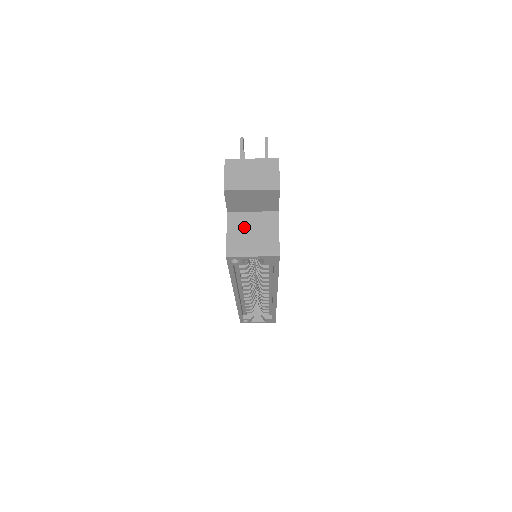
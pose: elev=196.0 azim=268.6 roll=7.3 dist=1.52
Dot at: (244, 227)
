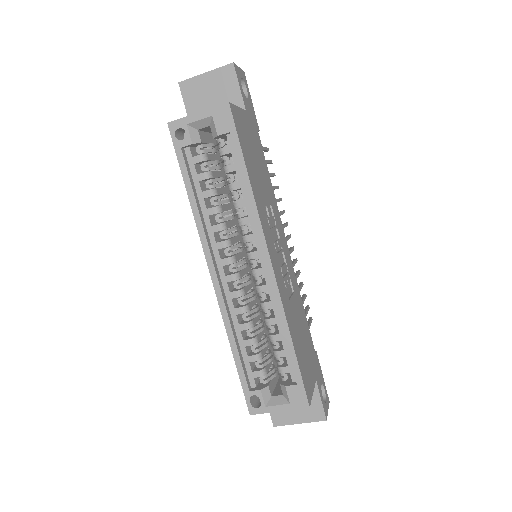
Dot at: occluded
